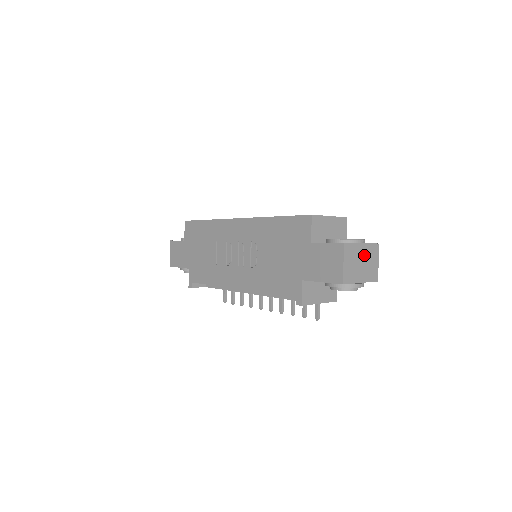
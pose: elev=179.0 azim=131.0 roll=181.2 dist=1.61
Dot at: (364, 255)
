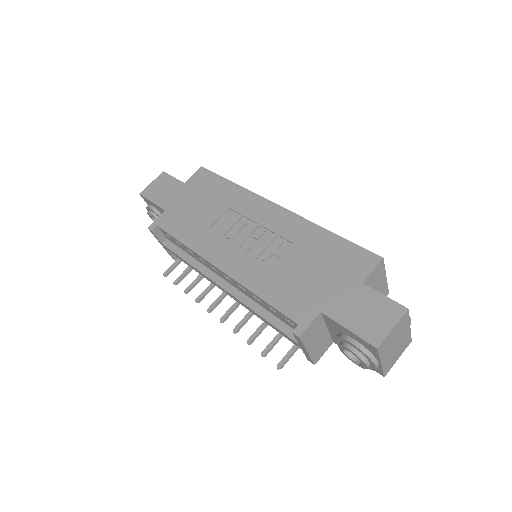
Dot at: (402, 339)
